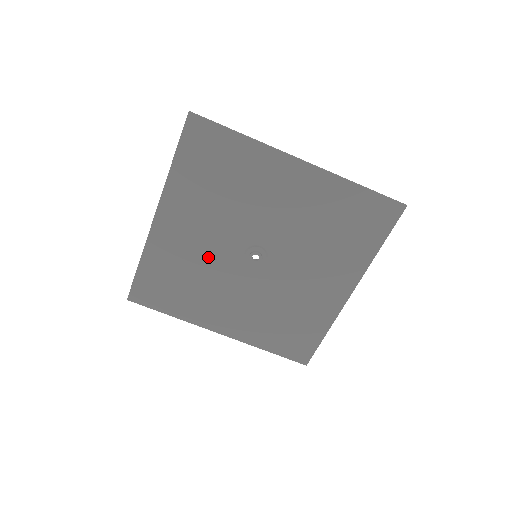
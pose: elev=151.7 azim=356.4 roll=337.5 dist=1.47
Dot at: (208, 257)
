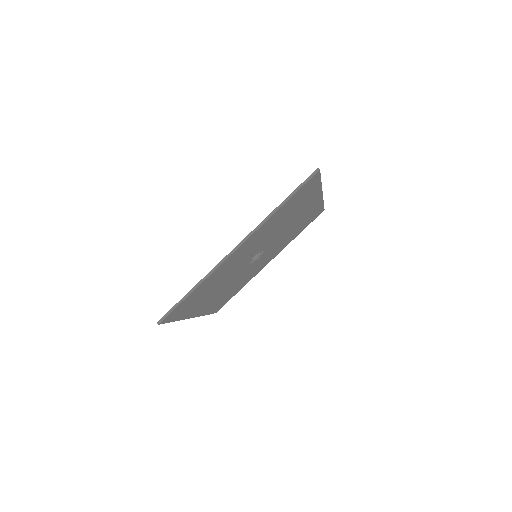
Dot at: (236, 267)
